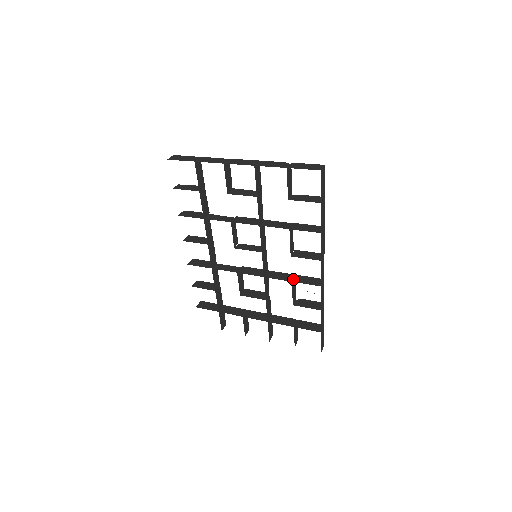
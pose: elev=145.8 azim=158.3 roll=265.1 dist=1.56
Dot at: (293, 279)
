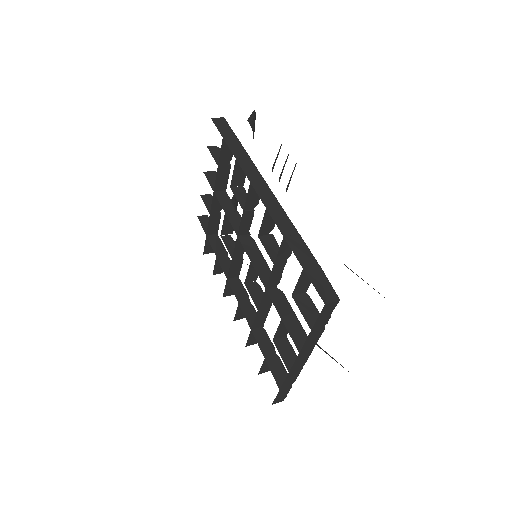
Dot at: (262, 235)
